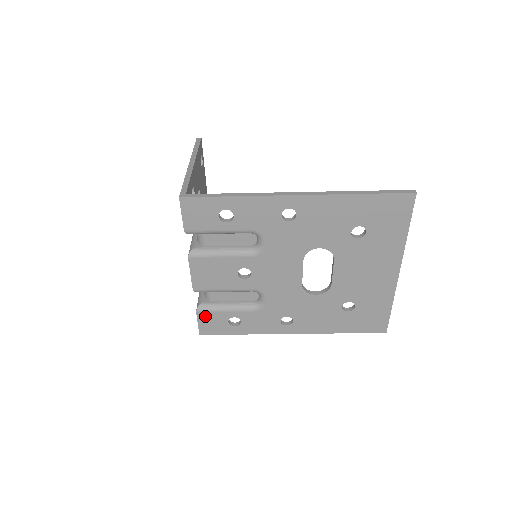
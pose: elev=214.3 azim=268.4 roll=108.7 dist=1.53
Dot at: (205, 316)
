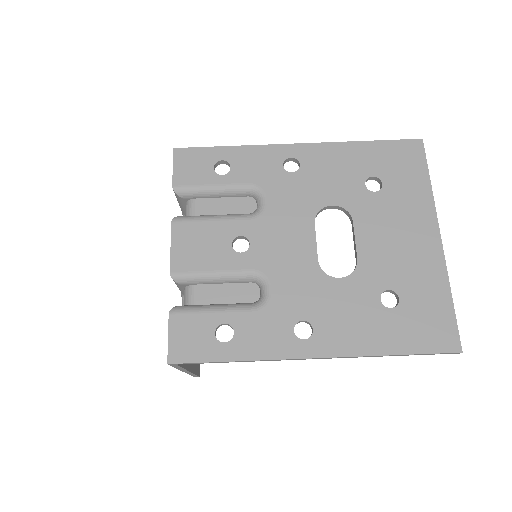
Dot at: (181, 322)
